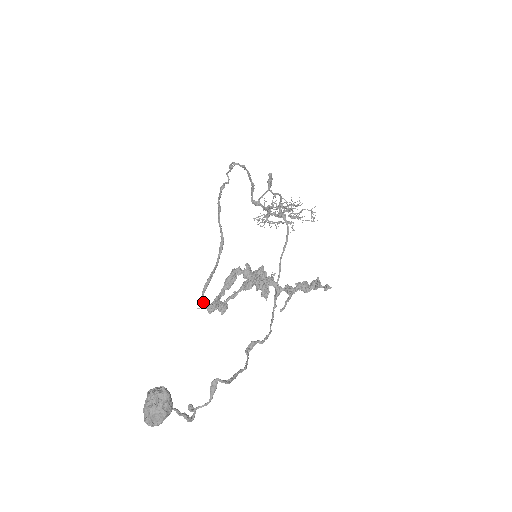
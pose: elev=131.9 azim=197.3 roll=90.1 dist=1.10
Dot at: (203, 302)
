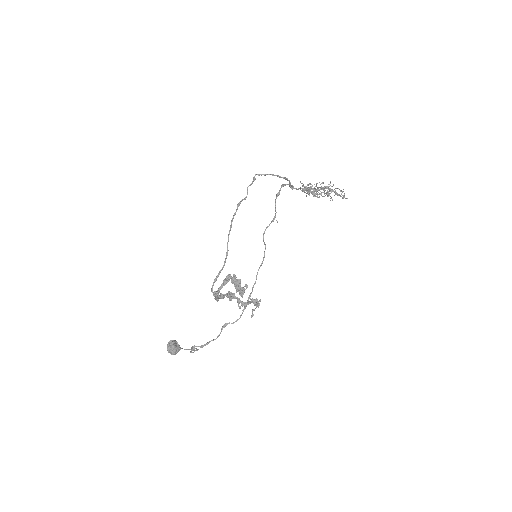
Dot at: (212, 290)
